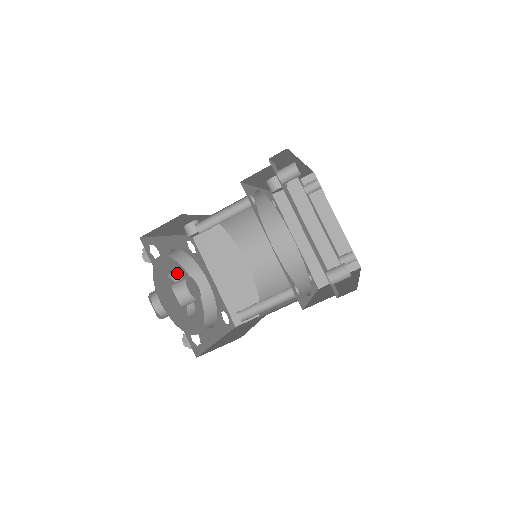
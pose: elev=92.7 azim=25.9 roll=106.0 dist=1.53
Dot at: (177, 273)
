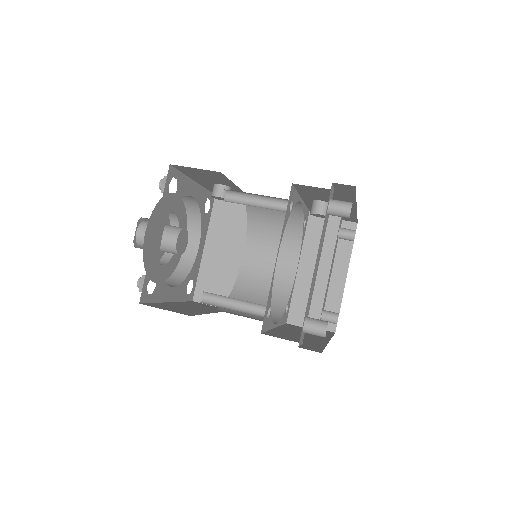
Dot at: (178, 218)
